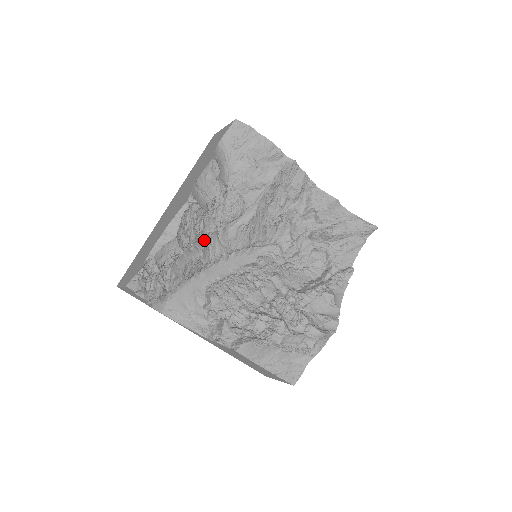
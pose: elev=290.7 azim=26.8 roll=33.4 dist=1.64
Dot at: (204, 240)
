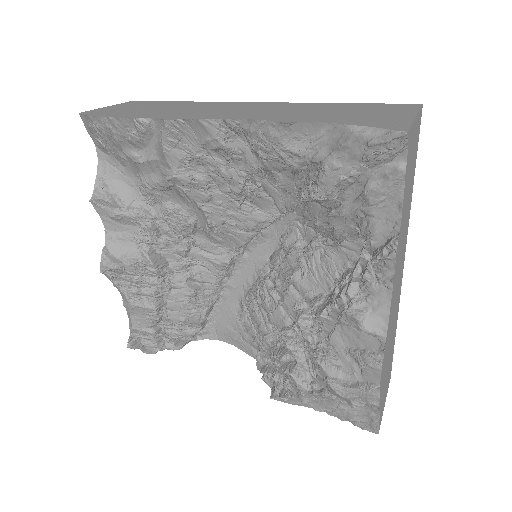
Dot at: (186, 267)
